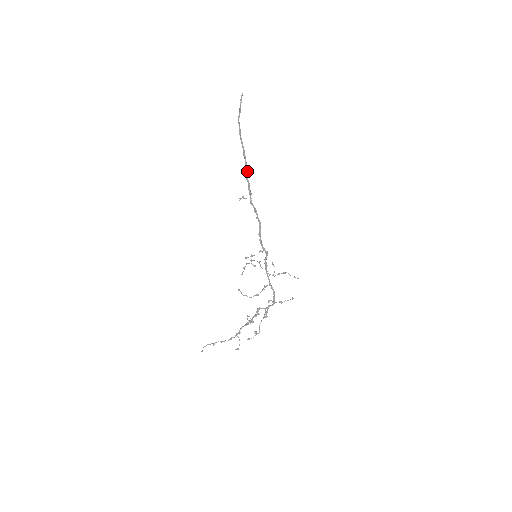
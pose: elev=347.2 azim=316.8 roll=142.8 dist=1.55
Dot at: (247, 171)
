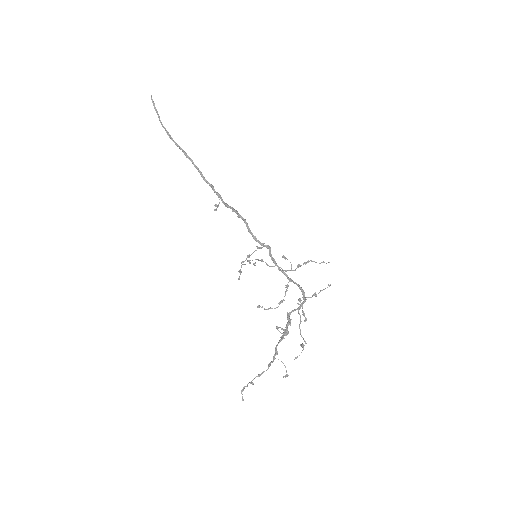
Dot at: (201, 172)
